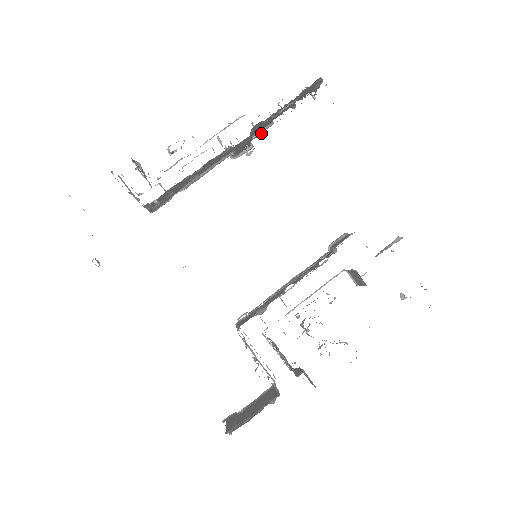
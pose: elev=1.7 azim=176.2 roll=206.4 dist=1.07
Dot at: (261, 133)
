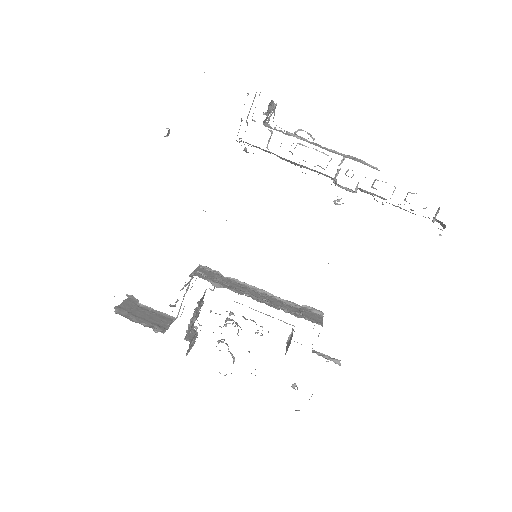
Dot at: (370, 194)
